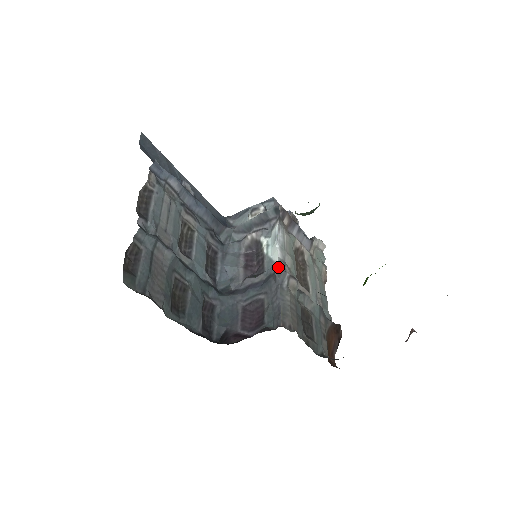
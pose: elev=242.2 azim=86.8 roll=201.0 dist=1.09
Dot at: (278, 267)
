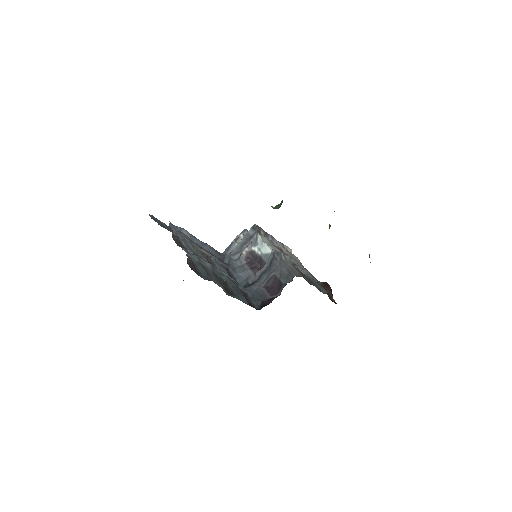
Dot at: (274, 252)
